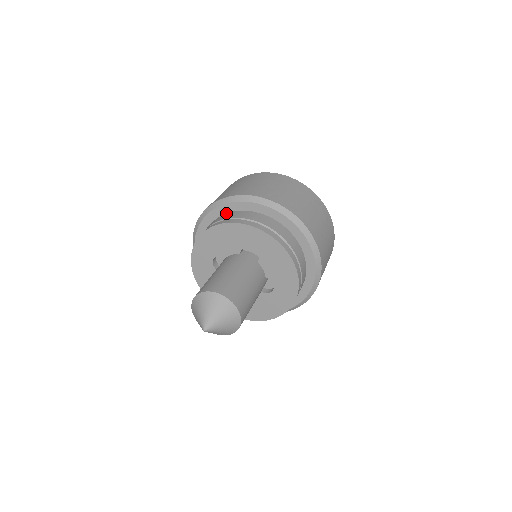
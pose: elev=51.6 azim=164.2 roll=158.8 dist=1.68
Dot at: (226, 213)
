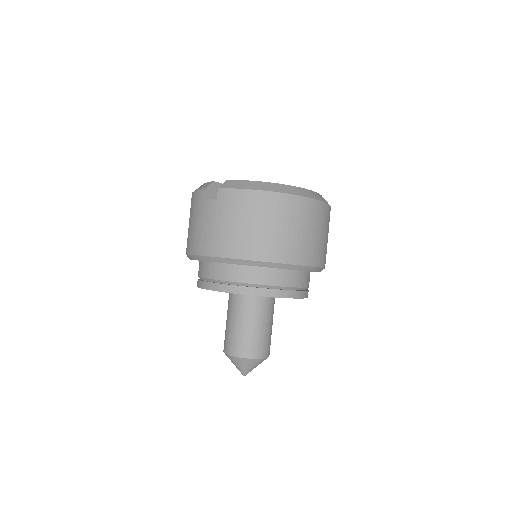
Dot at: (259, 267)
